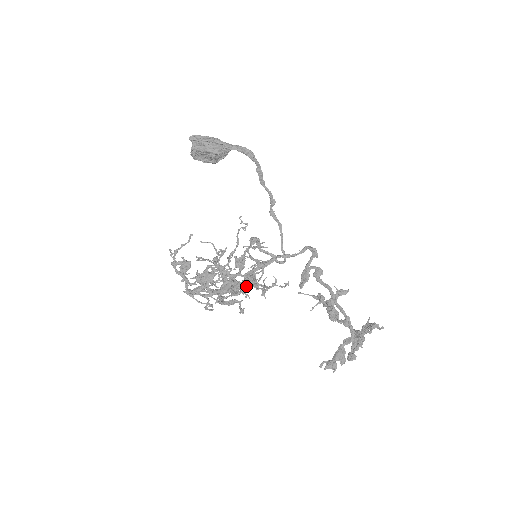
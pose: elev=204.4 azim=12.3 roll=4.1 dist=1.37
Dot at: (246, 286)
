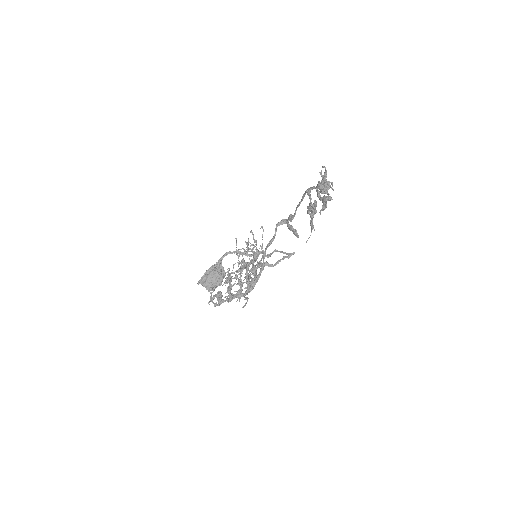
Dot at: (254, 260)
